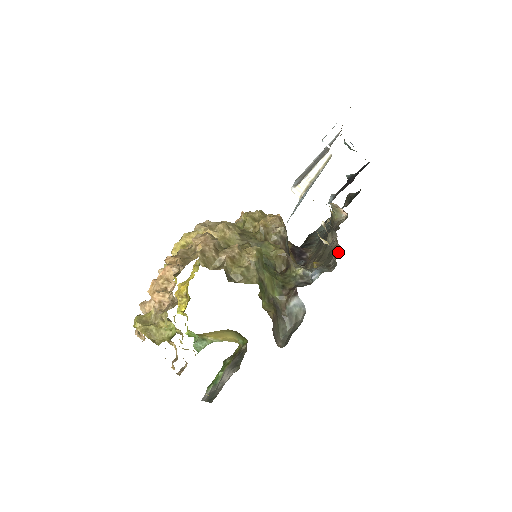
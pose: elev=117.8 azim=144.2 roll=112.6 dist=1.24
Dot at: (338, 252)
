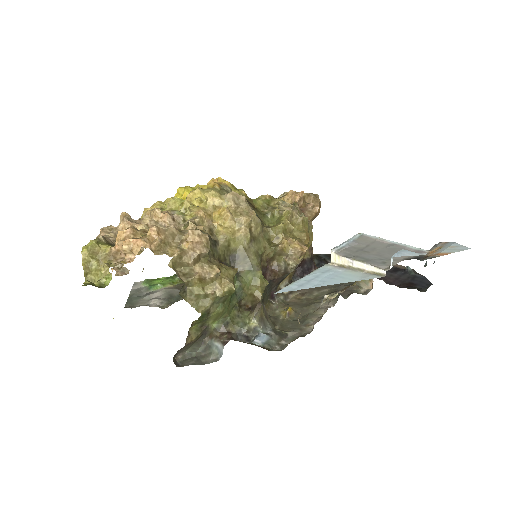
Dot at: (305, 333)
